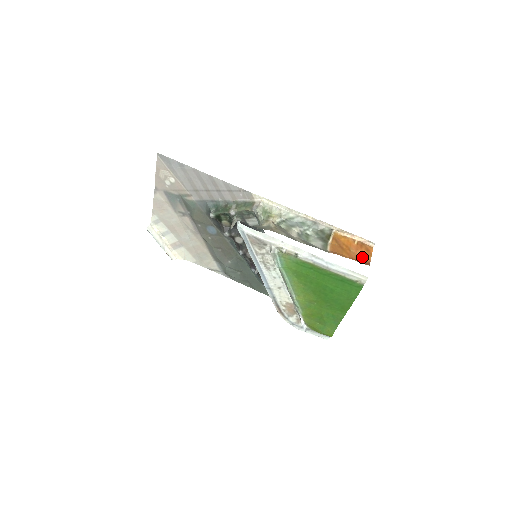
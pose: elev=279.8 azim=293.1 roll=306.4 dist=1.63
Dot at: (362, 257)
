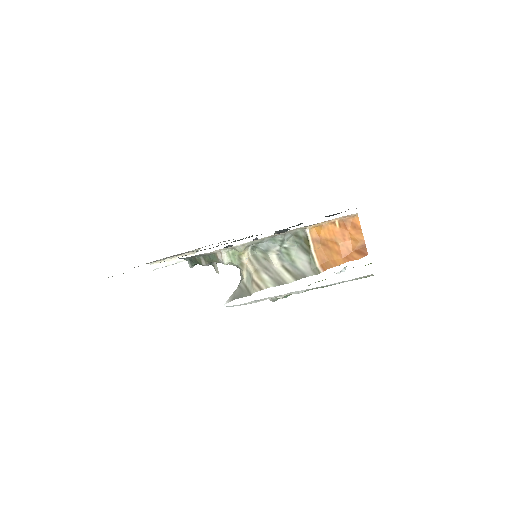
Dot at: (354, 243)
